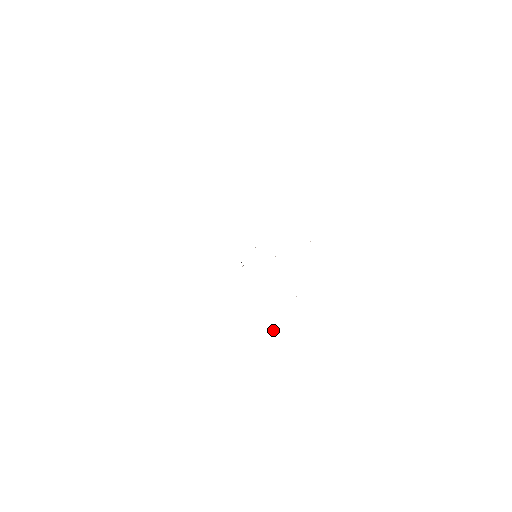
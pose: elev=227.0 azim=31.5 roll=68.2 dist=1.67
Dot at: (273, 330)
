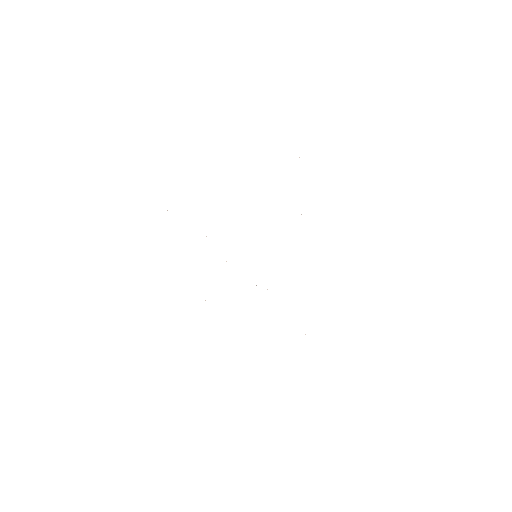
Dot at: occluded
